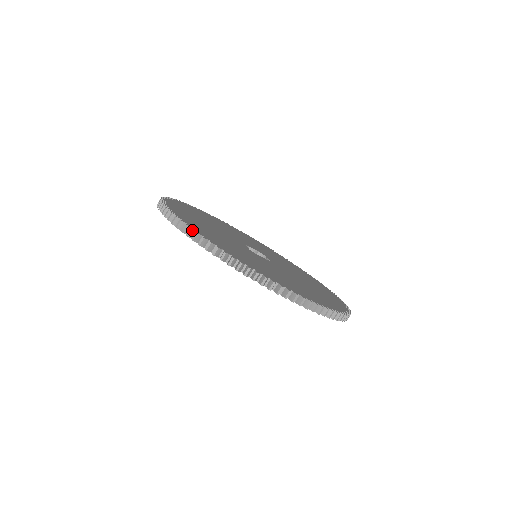
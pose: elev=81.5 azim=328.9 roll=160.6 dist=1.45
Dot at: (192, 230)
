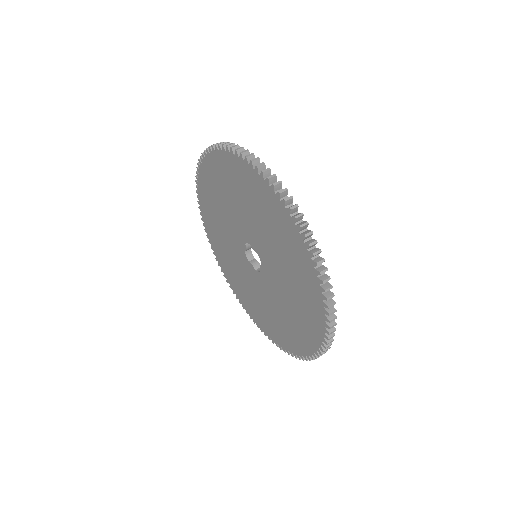
Dot at: occluded
